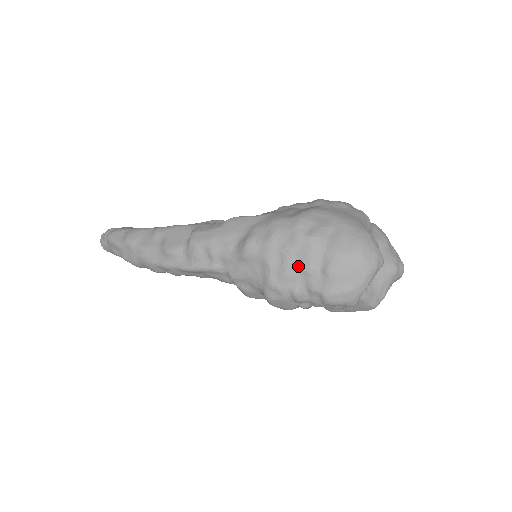
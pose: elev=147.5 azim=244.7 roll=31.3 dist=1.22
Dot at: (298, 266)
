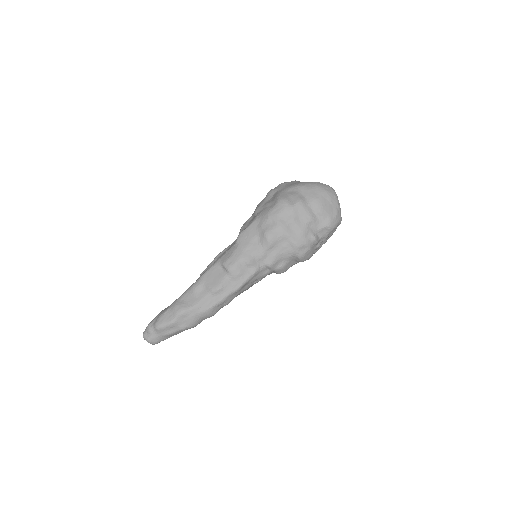
Dot at: (305, 222)
